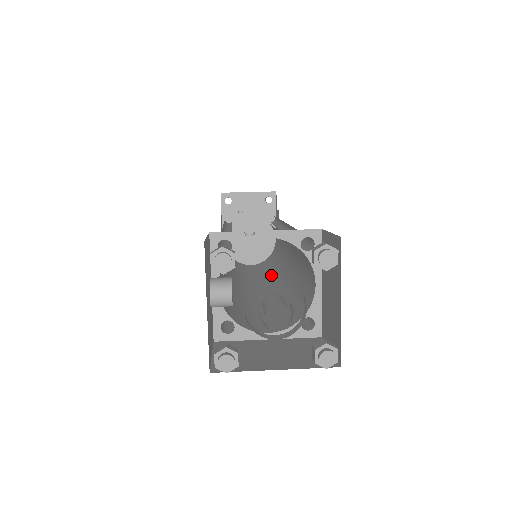
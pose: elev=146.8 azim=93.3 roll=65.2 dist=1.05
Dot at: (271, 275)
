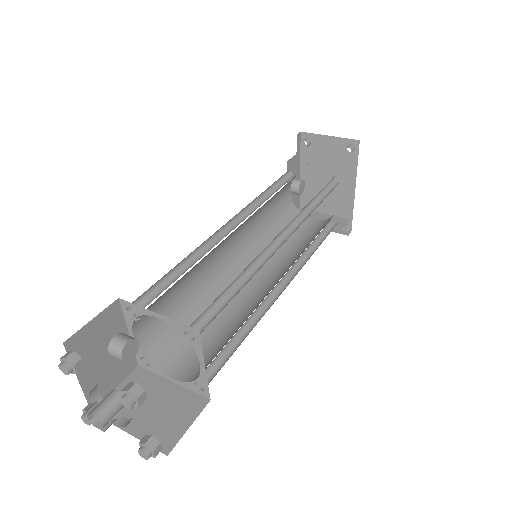
Dot at: (290, 262)
